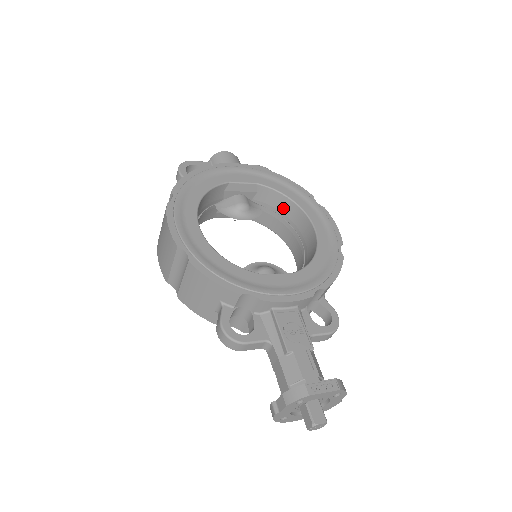
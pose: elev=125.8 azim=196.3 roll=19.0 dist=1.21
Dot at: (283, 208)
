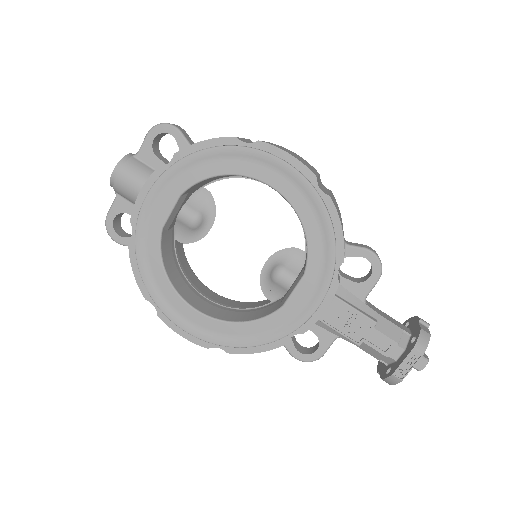
Dot at: occluded
